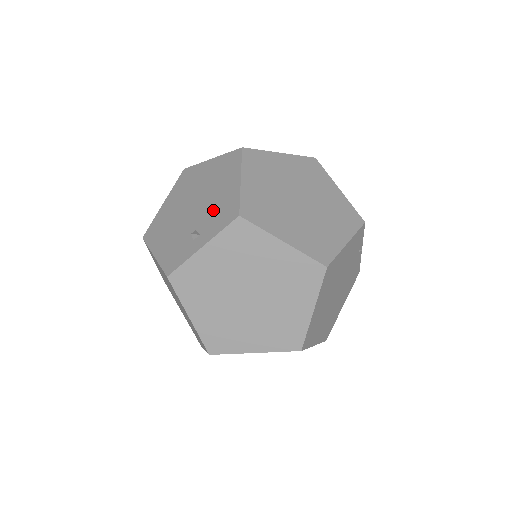
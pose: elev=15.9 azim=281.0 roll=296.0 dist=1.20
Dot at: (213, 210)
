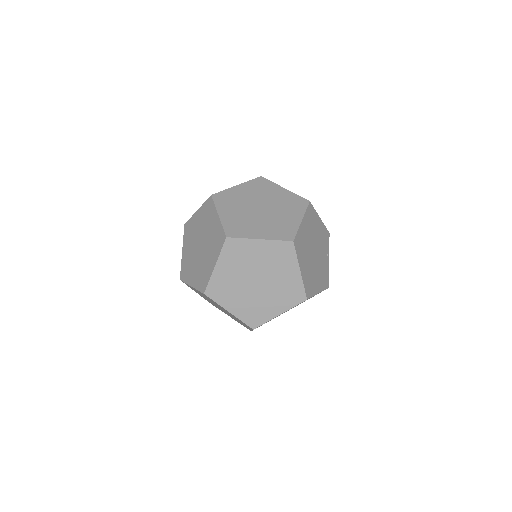
Dot at: occluded
